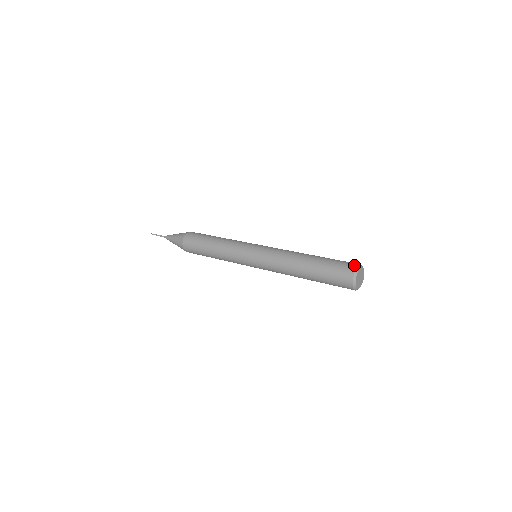
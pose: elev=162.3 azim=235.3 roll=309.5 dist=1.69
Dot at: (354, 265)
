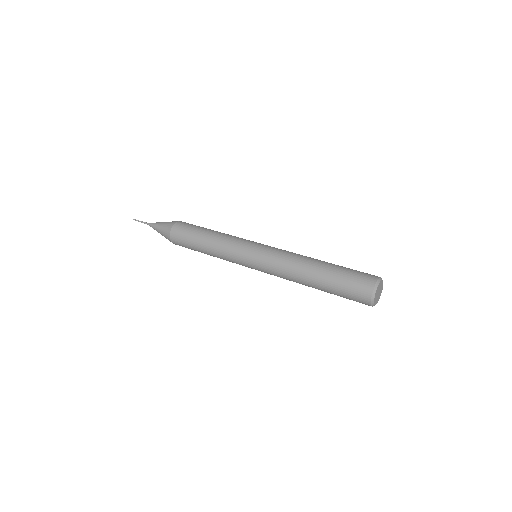
Dot at: (371, 283)
